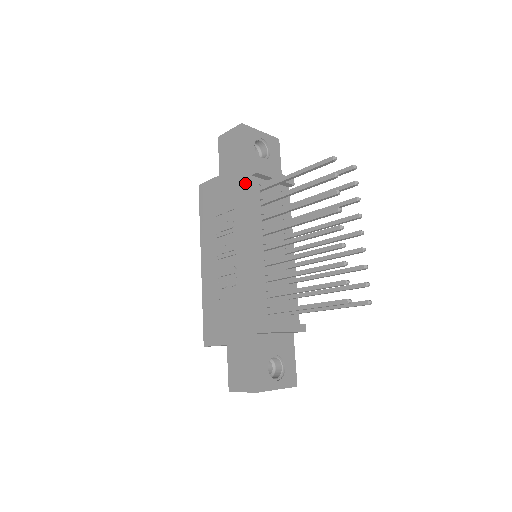
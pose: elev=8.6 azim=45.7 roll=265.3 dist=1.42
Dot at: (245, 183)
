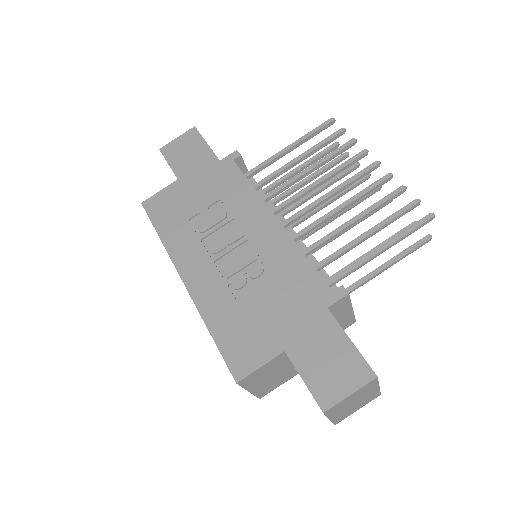
Dot at: (227, 169)
